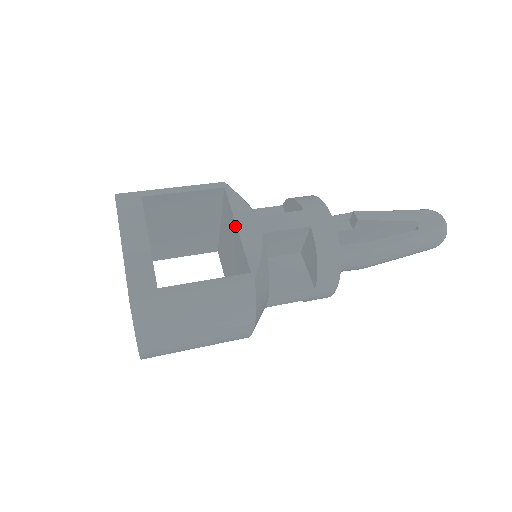
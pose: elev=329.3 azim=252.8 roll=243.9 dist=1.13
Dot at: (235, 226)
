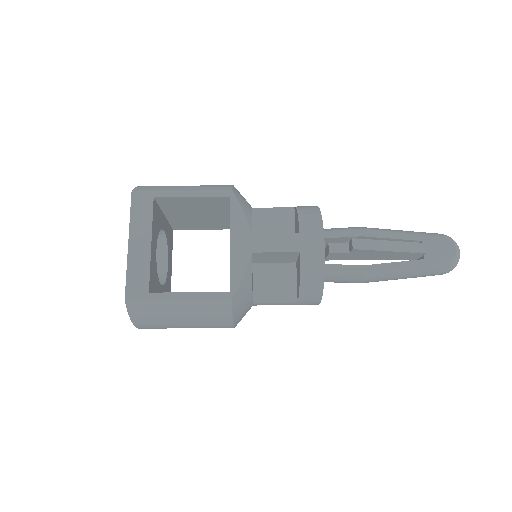
Dot at: (230, 240)
